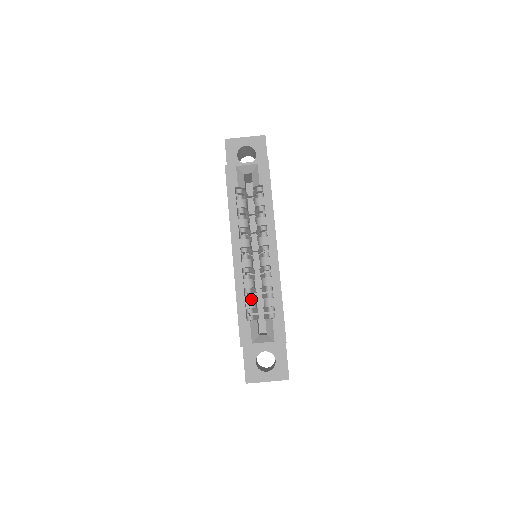
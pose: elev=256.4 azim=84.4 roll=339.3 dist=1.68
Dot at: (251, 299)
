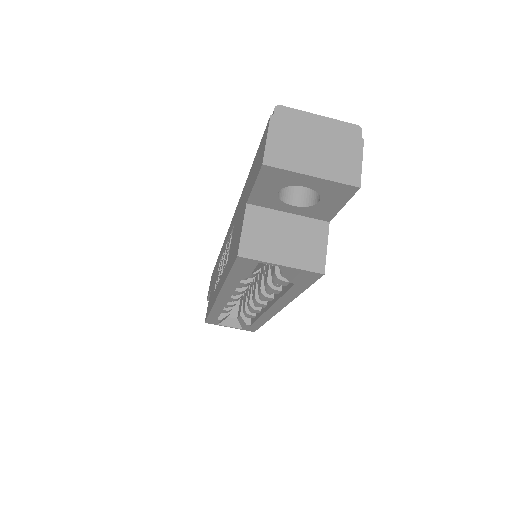
Dot at: (229, 310)
